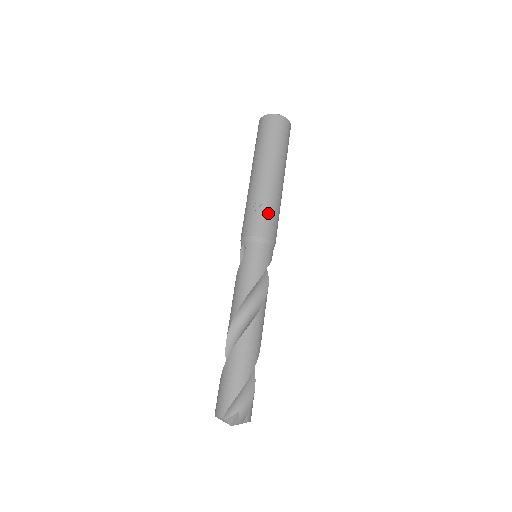
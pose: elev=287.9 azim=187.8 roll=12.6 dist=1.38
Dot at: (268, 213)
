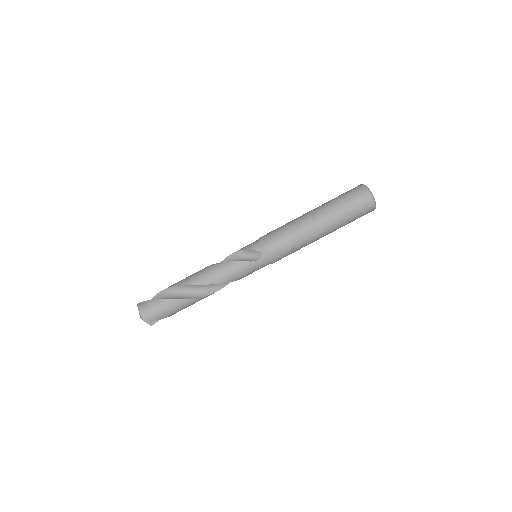
Dot at: occluded
